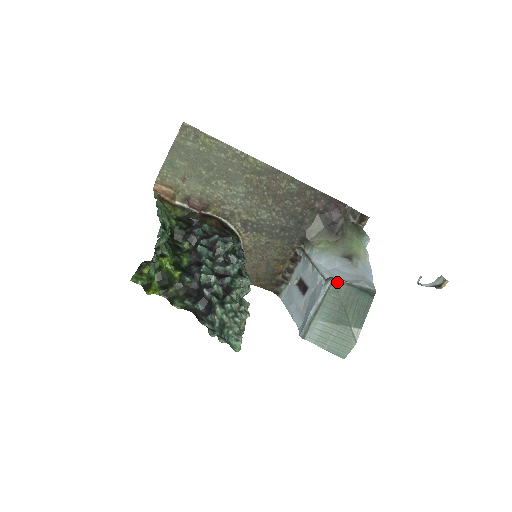
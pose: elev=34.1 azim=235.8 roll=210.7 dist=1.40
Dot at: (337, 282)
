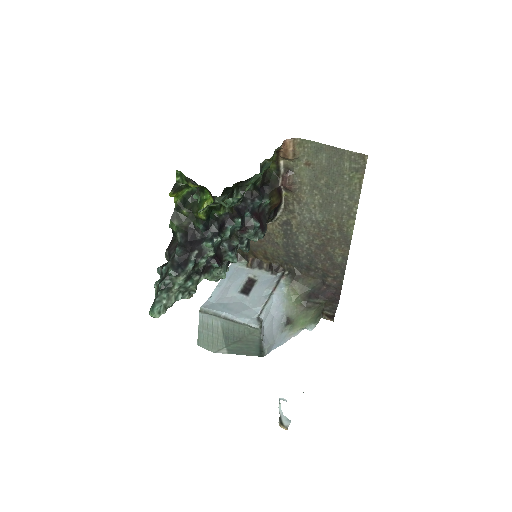
Dot at: (259, 332)
